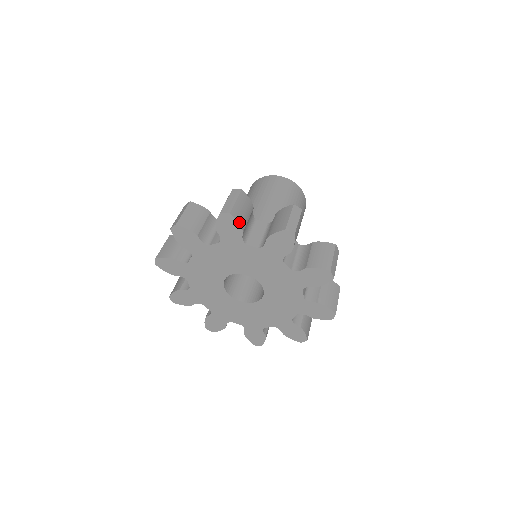
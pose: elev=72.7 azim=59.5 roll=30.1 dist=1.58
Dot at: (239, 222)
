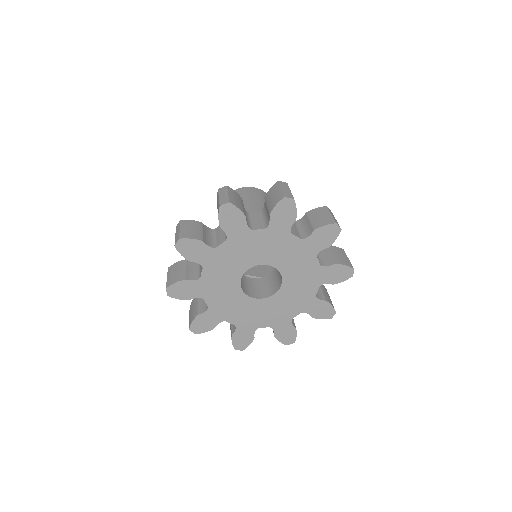
Dot at: (239, 209)
